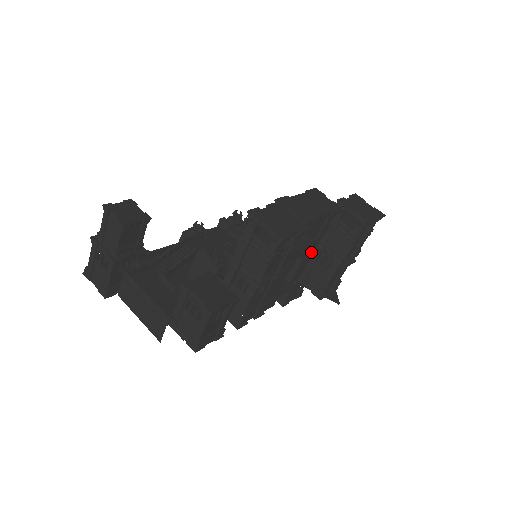
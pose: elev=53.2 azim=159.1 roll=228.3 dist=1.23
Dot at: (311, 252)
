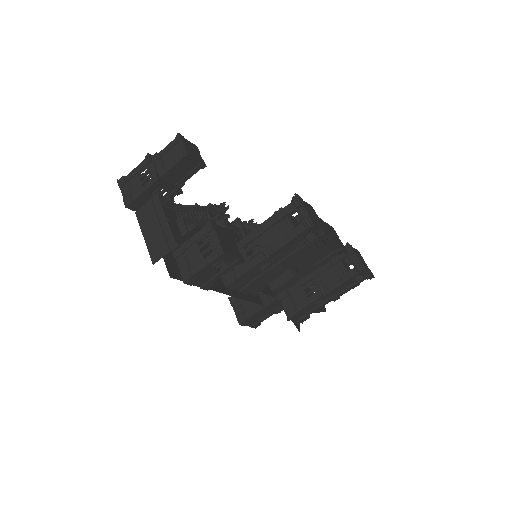
Dot at: (303, 275)
